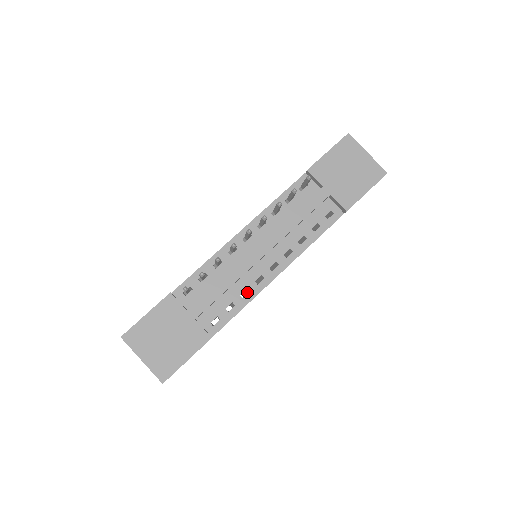
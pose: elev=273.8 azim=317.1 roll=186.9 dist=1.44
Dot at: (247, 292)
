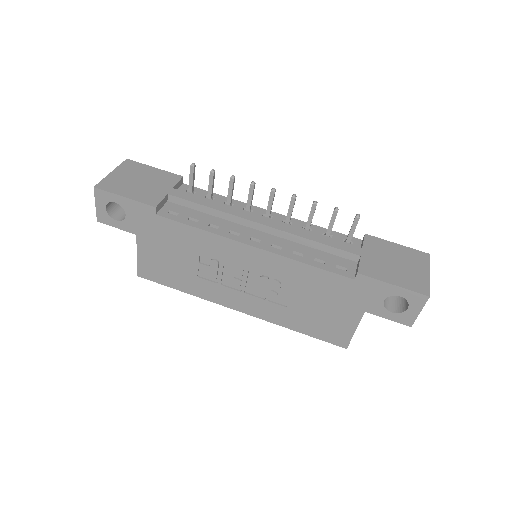
Dot at: occluded
